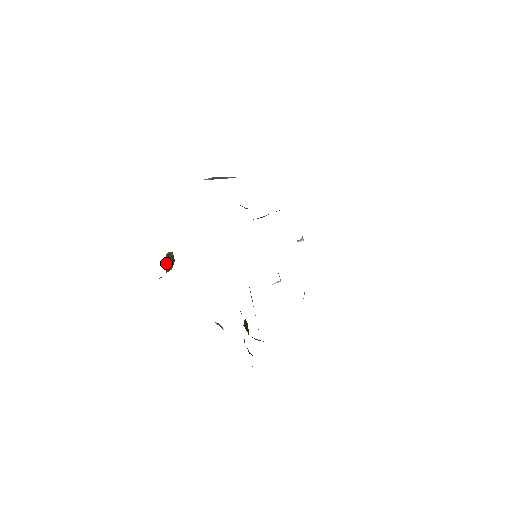
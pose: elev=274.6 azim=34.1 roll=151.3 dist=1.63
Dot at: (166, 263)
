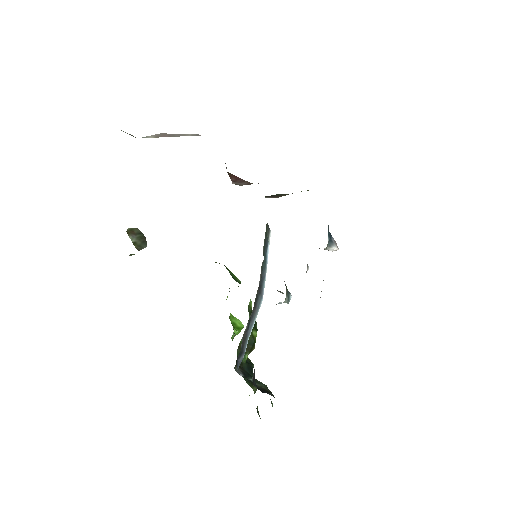
Dot at: (132, 240)
